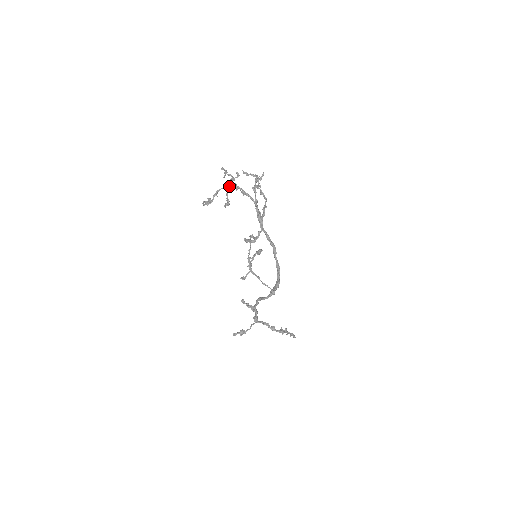
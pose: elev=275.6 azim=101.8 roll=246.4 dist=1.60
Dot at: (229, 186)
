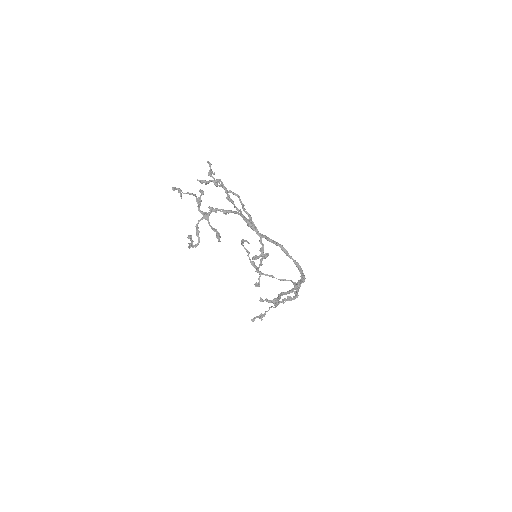
Dot at: (204, 212)
